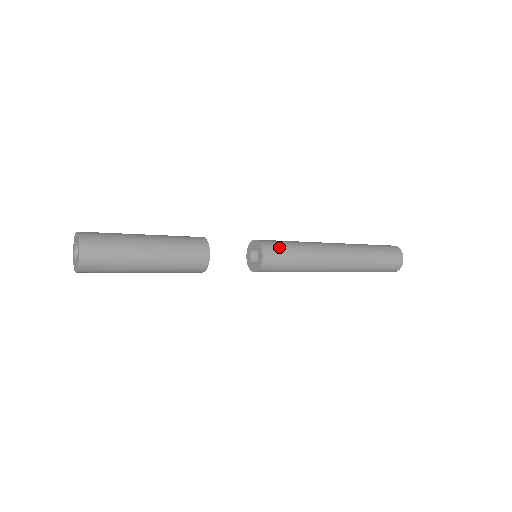
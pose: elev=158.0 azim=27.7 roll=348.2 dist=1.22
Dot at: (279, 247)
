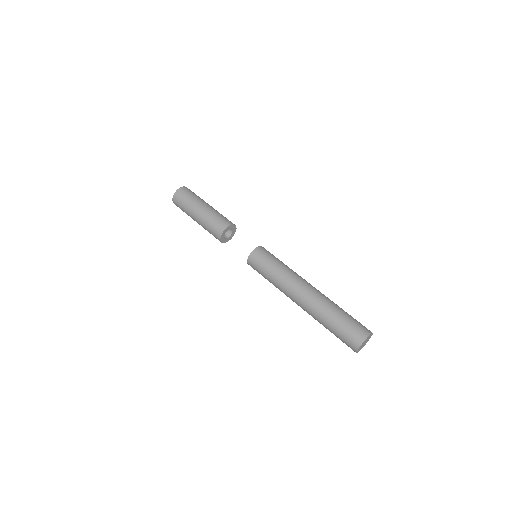
Dot at: (272, 254)
